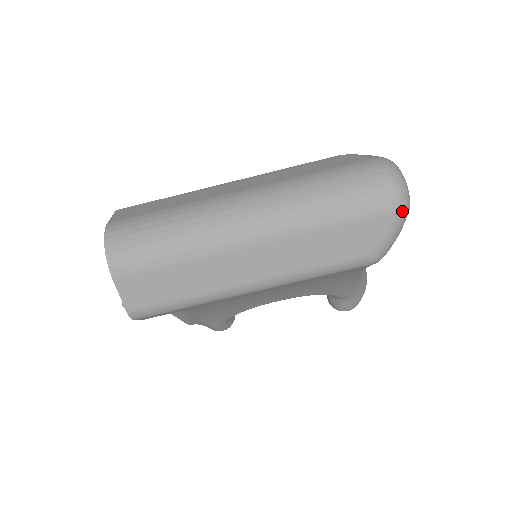
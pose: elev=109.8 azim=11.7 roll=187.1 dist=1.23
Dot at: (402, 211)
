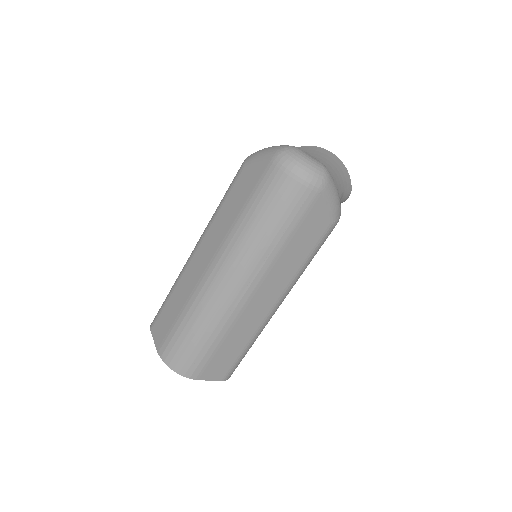
Dot at: (325, 185)
